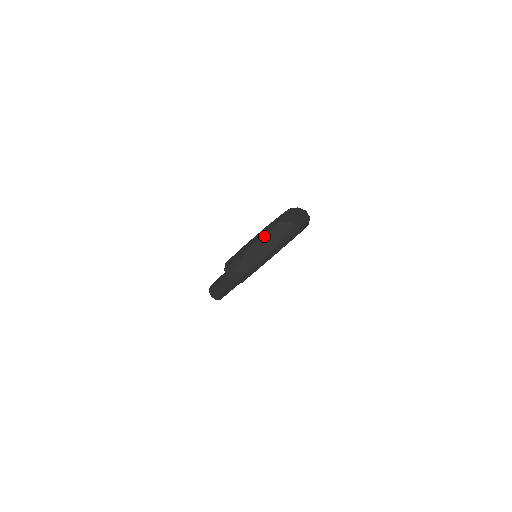
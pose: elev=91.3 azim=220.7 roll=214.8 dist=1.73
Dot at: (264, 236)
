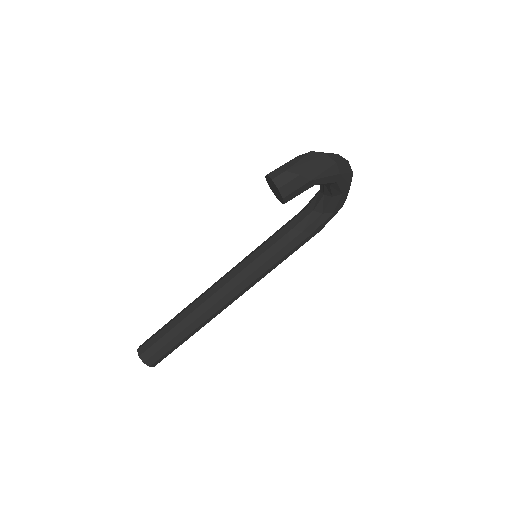
Dot at: occluded
